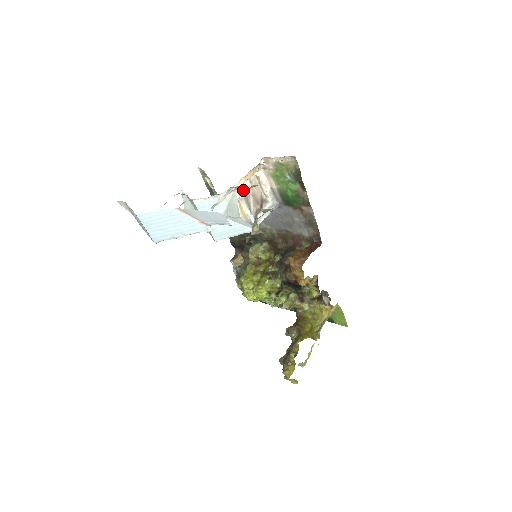
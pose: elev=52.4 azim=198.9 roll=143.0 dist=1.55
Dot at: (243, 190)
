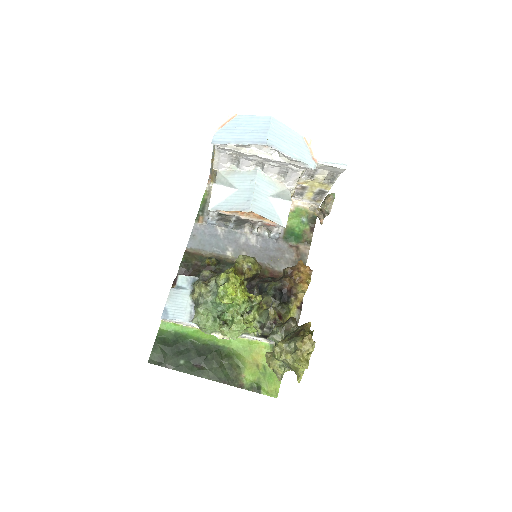
Dot at: occluded
